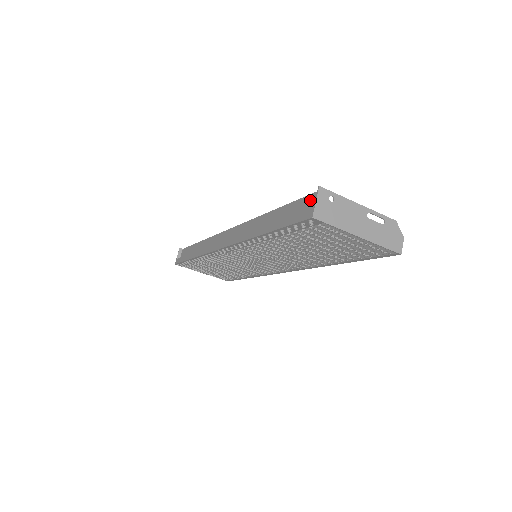
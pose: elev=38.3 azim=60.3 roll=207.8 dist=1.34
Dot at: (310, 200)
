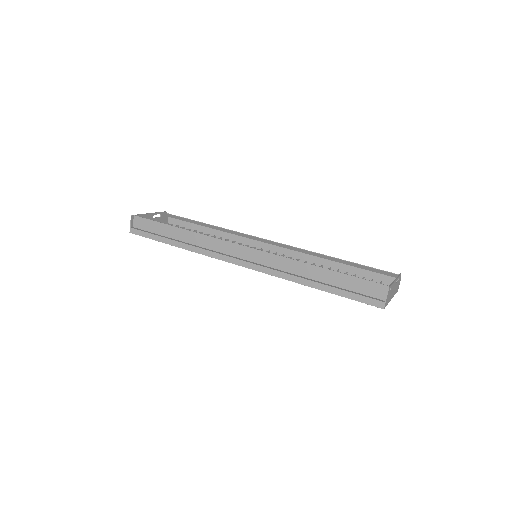
Dot at: (374, 287)
